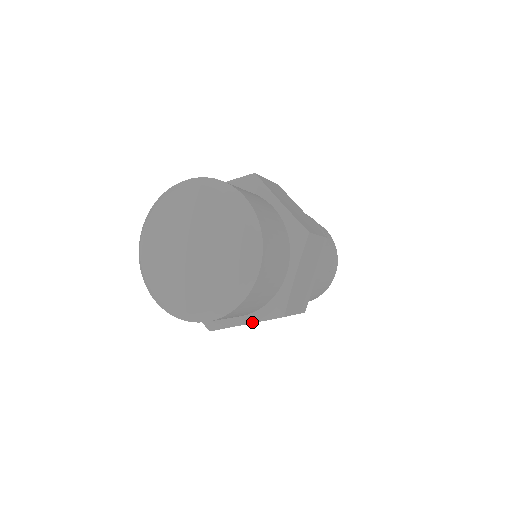
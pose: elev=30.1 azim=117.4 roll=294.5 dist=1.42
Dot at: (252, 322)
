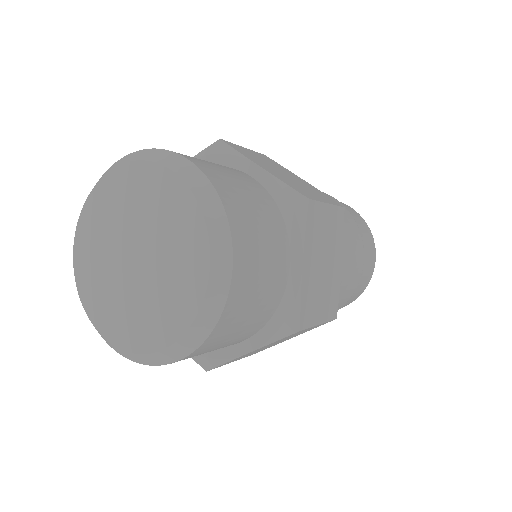
Dot at: (257, 347)
